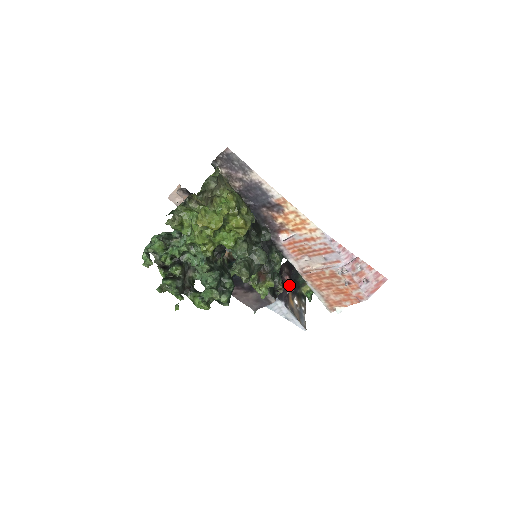
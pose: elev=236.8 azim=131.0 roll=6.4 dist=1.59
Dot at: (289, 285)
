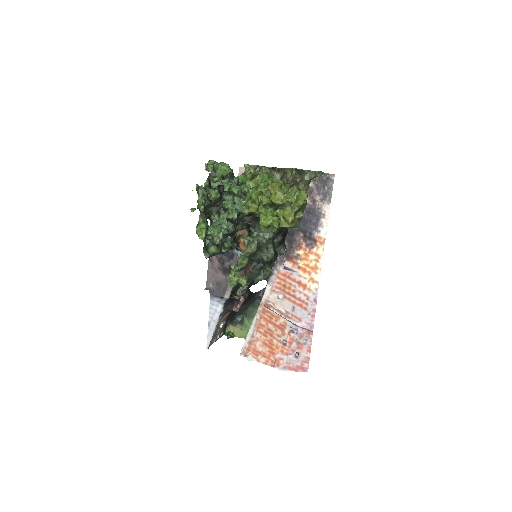
Dot at: (238, 306)
